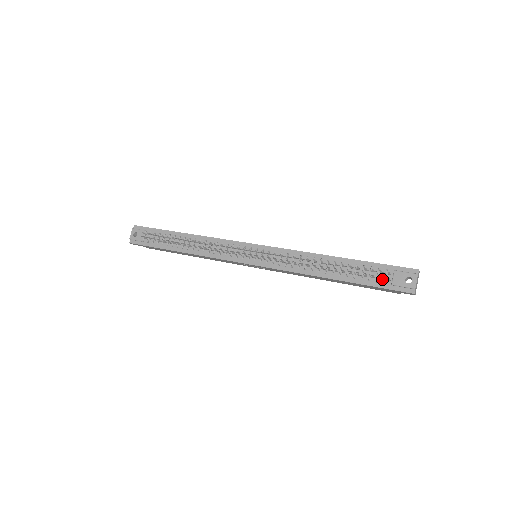
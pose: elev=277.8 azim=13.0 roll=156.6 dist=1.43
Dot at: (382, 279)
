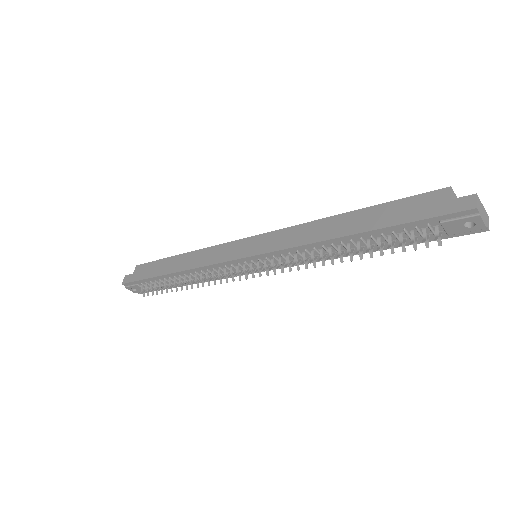
Dot at: (429, 232)
